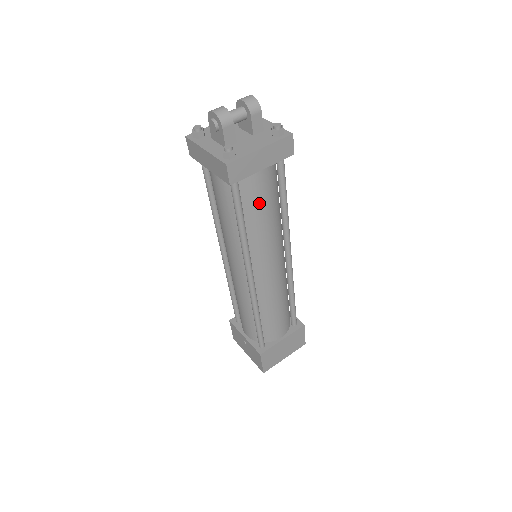
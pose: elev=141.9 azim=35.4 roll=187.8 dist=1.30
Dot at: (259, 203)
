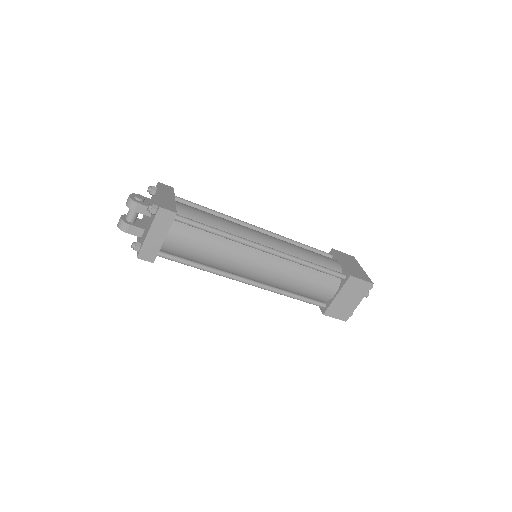
Dot at: (191, 250)
